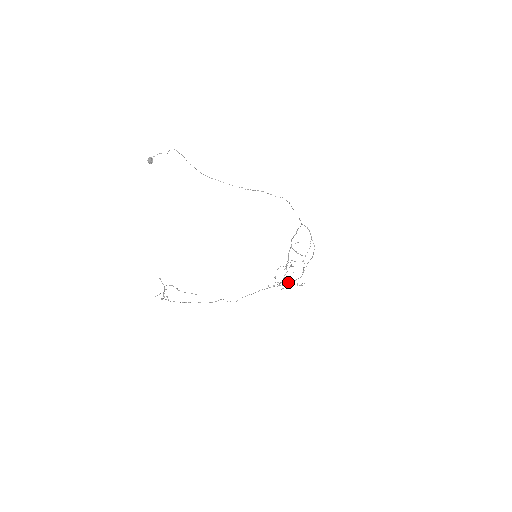
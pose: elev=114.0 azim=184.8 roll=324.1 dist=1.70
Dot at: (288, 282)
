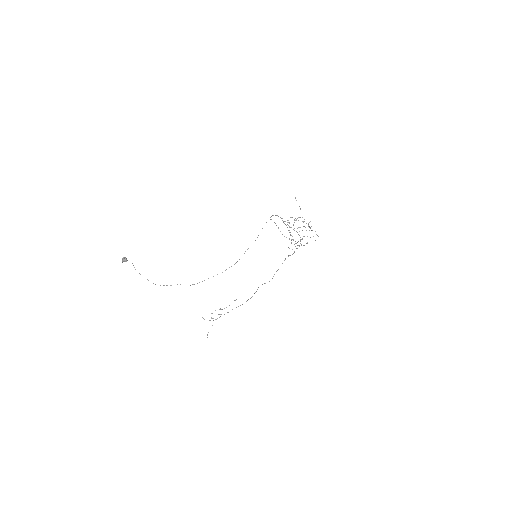
Dot at: occluded
